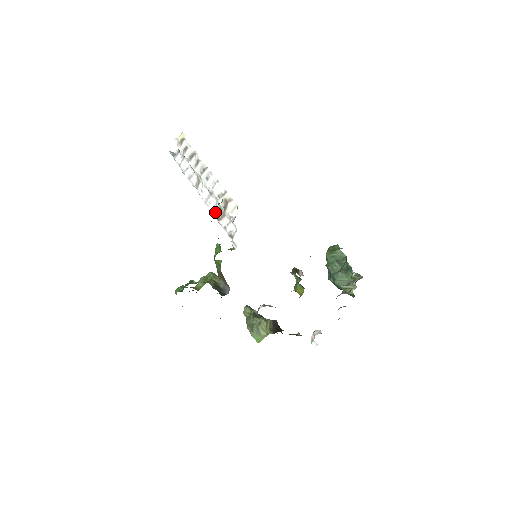
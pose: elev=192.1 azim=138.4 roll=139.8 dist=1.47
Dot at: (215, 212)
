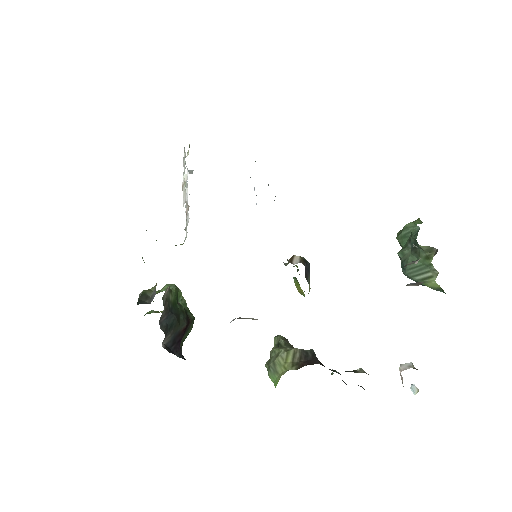
Dot at: occluded
